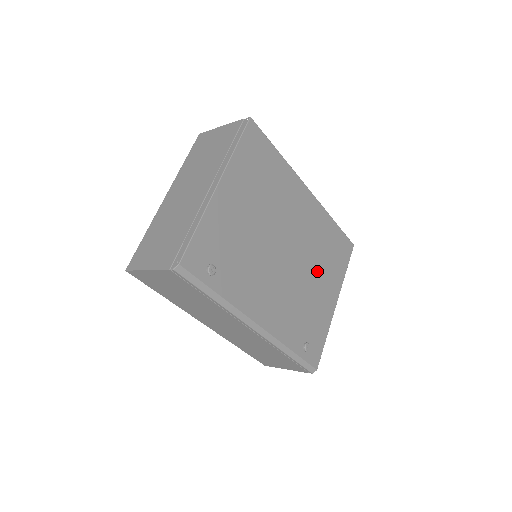
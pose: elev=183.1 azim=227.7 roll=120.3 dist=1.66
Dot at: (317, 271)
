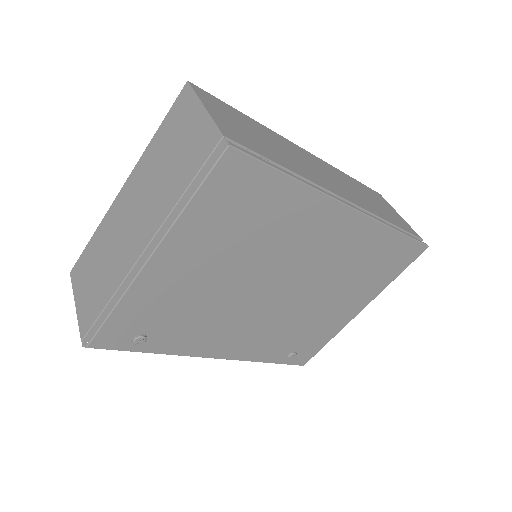
Dot at: (335, 292)
